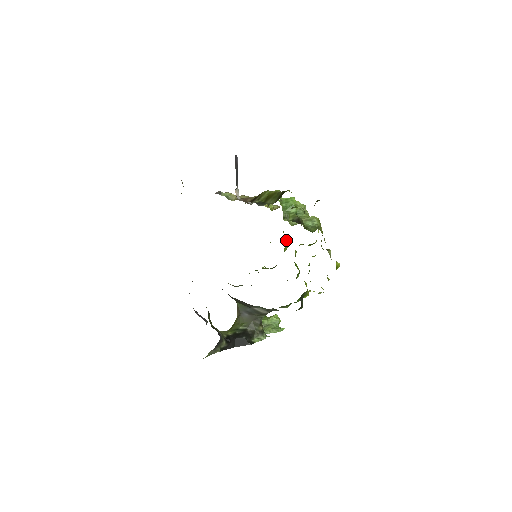
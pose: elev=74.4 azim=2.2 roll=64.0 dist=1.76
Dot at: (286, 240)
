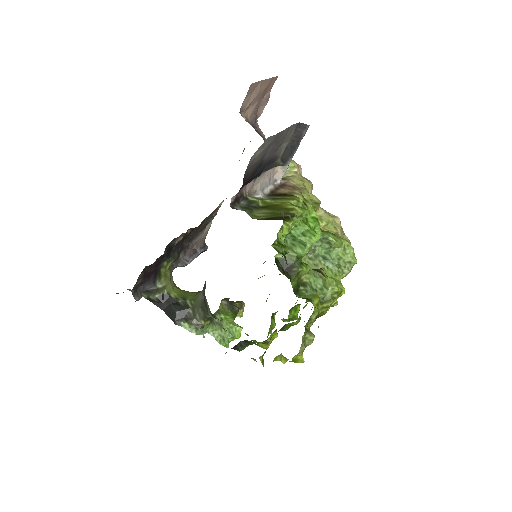
Dot at: occluded
